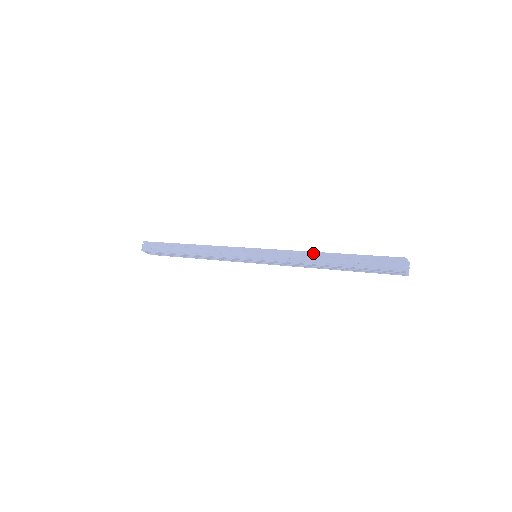
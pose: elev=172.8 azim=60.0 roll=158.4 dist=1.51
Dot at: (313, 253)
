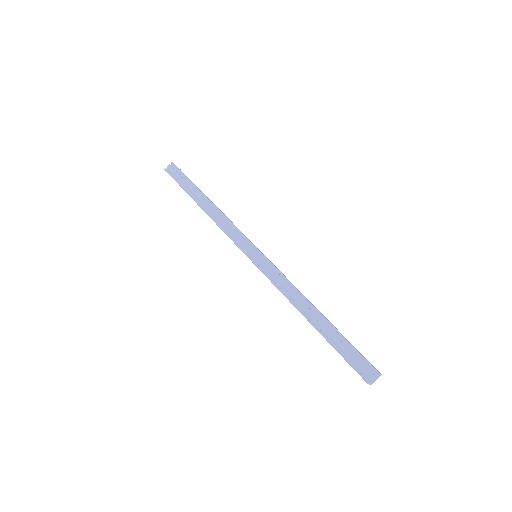
Dot at: (303, 298)
